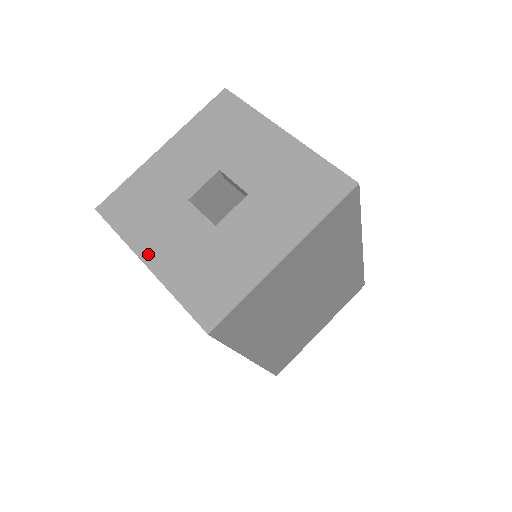
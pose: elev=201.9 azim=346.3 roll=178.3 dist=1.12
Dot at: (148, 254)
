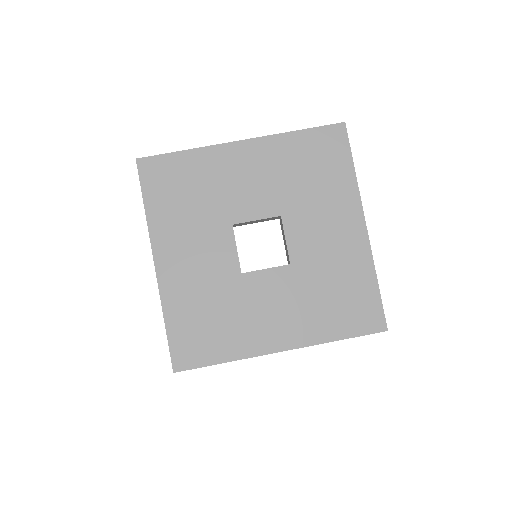
Dot at: (163, 253)
